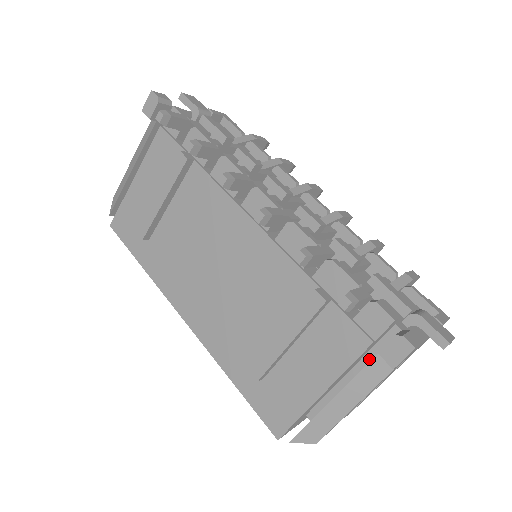
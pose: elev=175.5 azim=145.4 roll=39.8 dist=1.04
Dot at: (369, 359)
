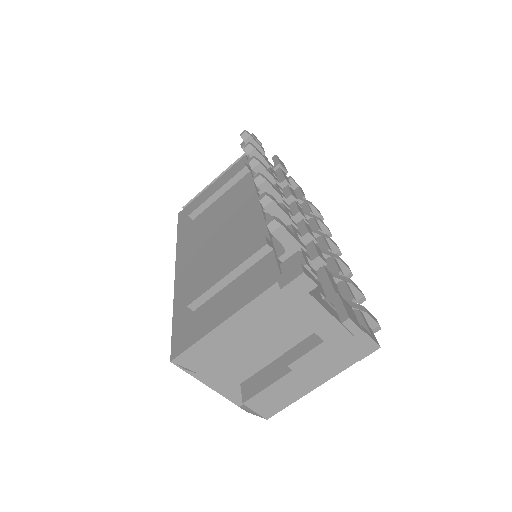
Dot at: occluded
